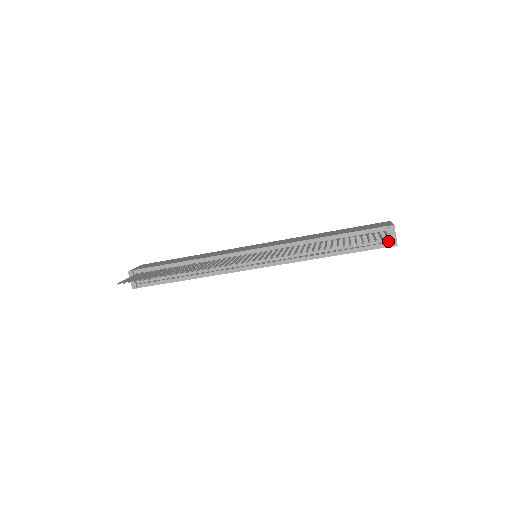
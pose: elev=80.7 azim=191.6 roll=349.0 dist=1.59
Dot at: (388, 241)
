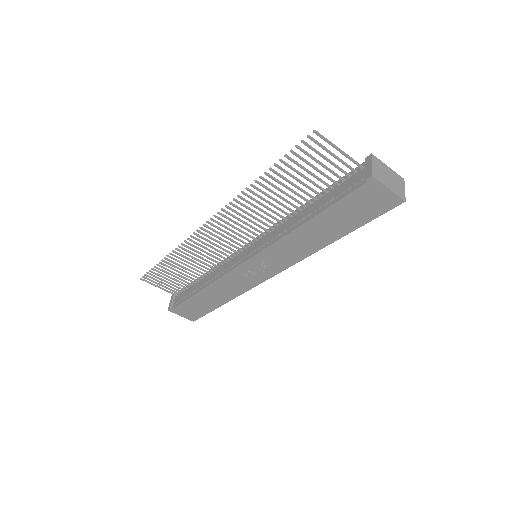
Dot at: (365, 177)
